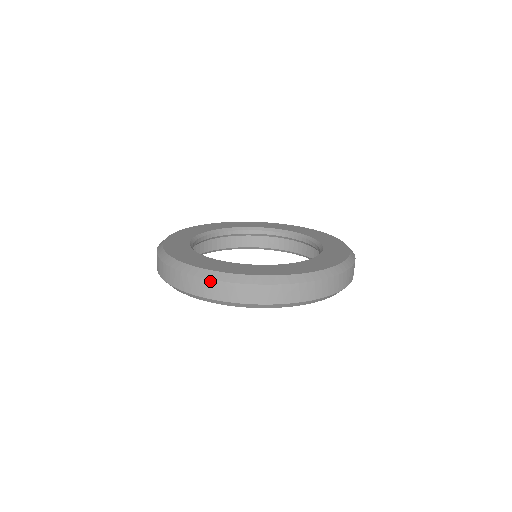
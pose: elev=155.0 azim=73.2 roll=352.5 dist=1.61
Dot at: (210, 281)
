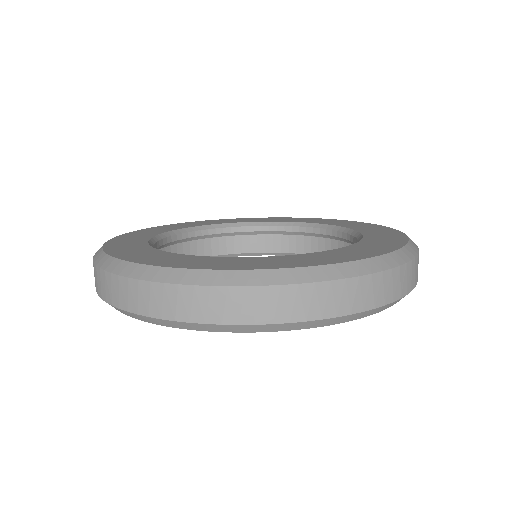
Dot at: (248, 289)
